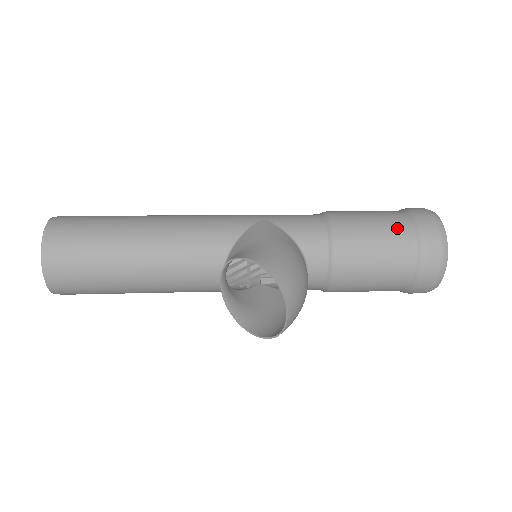
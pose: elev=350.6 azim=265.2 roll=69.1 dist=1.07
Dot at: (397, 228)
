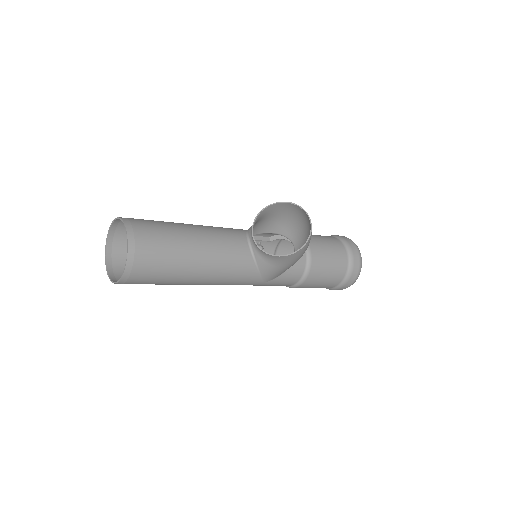
Dot at: occluded
